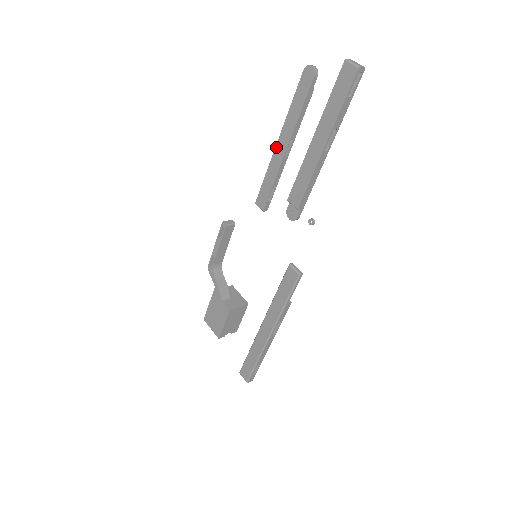
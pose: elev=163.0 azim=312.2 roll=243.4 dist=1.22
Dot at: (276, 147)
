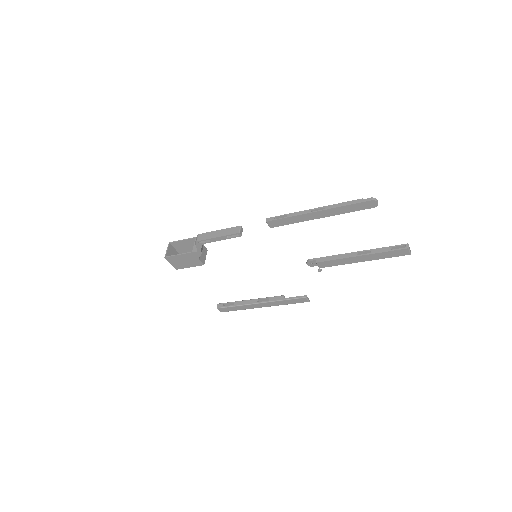
Dot at: (314, 213)
